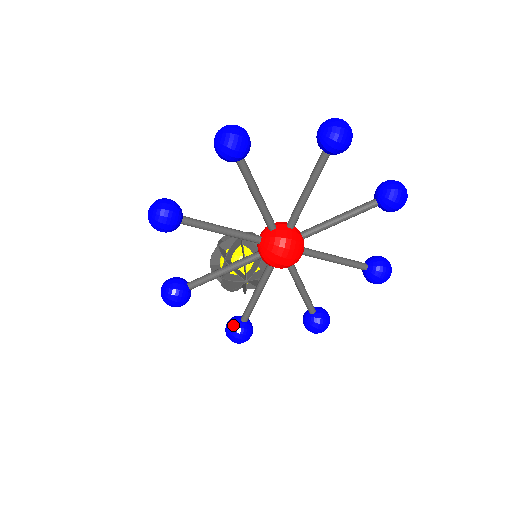
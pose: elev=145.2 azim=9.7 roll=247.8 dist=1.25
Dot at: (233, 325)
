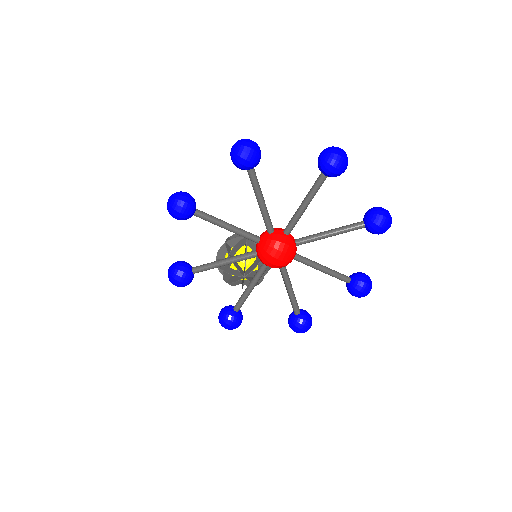
Dot at: (226, 312)
